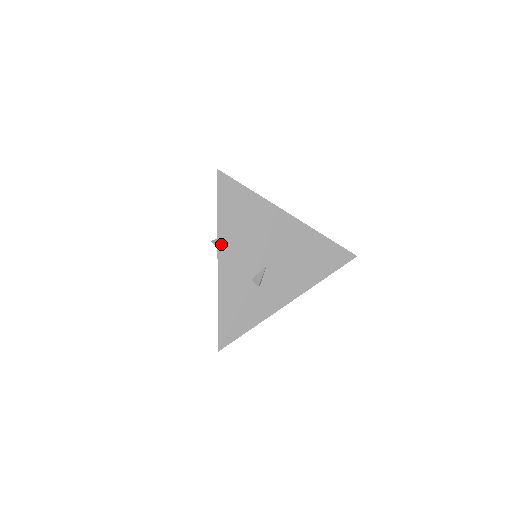
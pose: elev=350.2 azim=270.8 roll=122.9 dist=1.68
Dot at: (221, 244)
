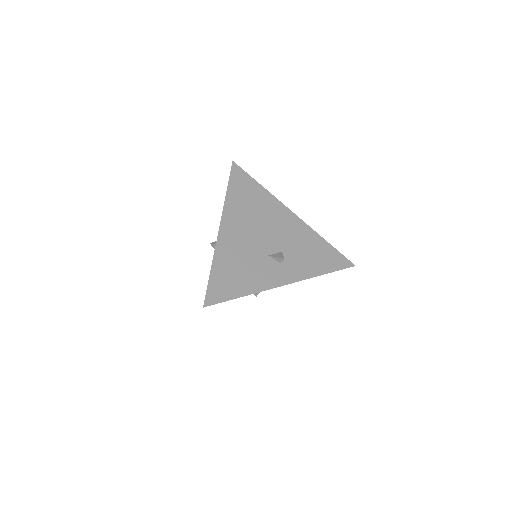
Dot at: occluded
